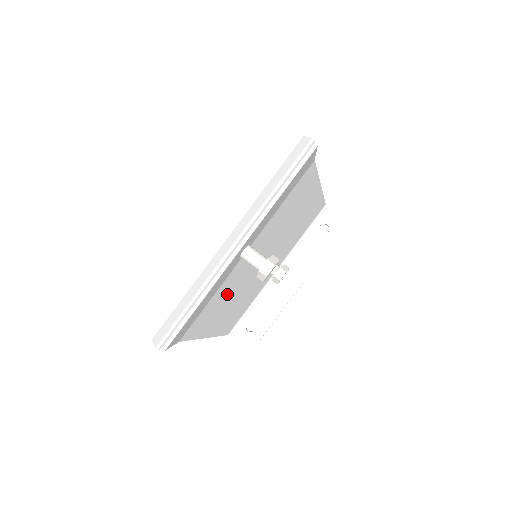
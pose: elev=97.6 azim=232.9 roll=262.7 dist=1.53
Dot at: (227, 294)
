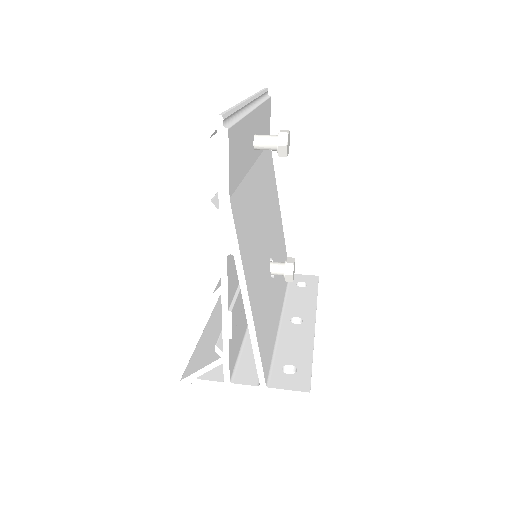
Dot at: (252, 222)
